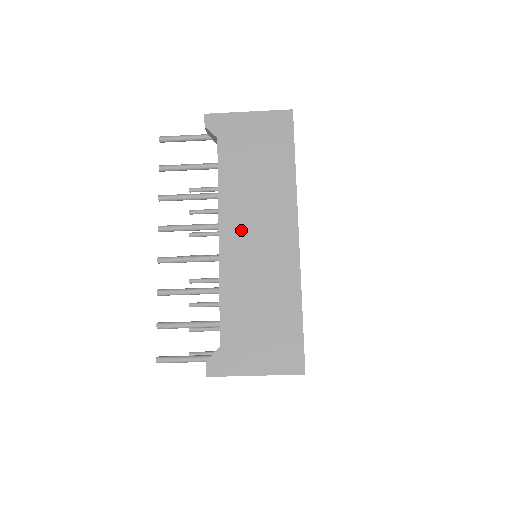
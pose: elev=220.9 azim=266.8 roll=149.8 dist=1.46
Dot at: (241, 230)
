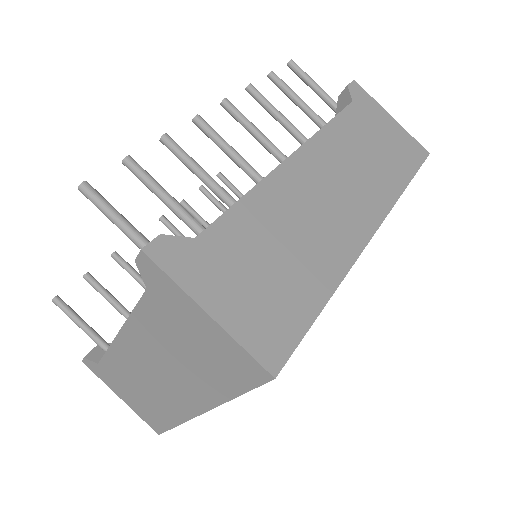
Dot at: (319, 173)
